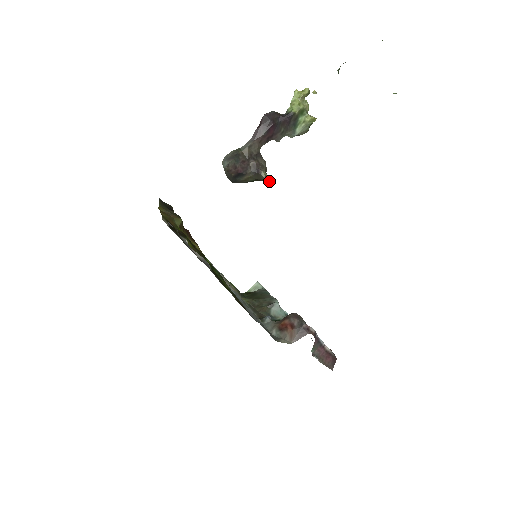
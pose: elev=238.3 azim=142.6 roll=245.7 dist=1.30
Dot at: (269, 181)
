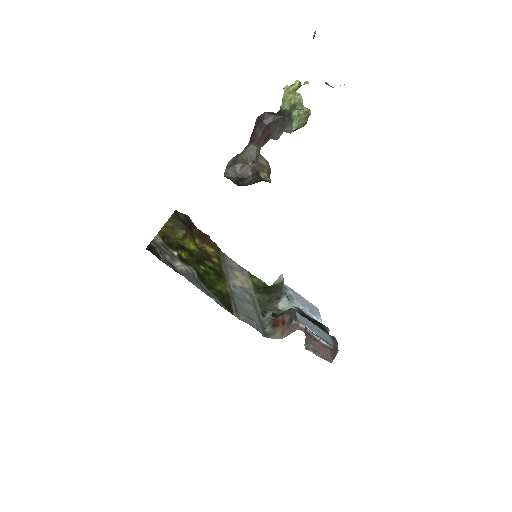
Dot at: (270, 181)
